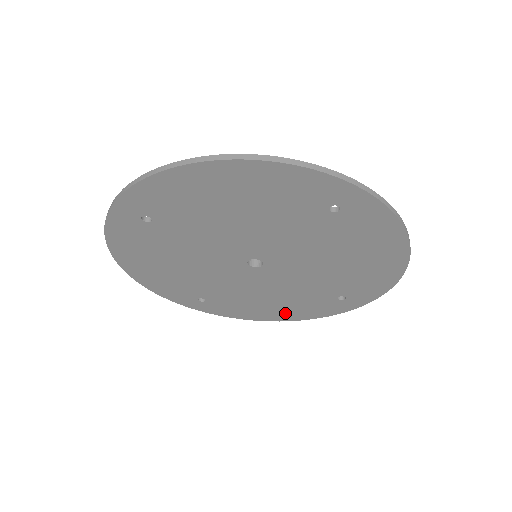
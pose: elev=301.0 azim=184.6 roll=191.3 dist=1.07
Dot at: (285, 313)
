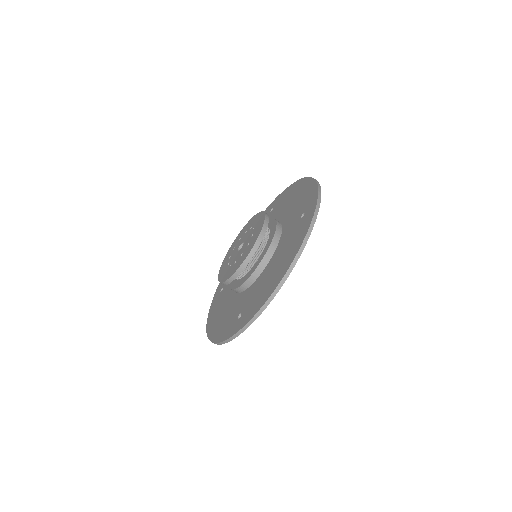
Dot at: occluded
